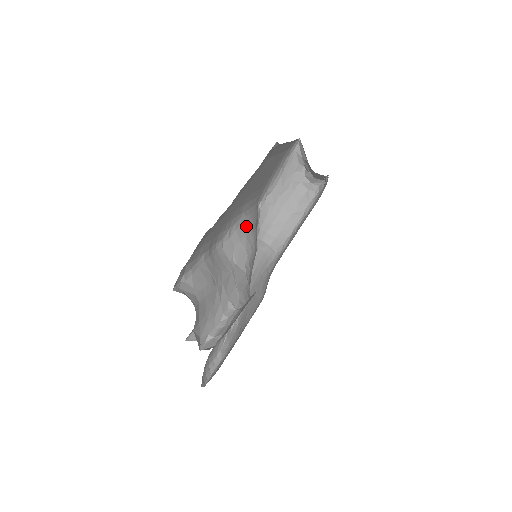
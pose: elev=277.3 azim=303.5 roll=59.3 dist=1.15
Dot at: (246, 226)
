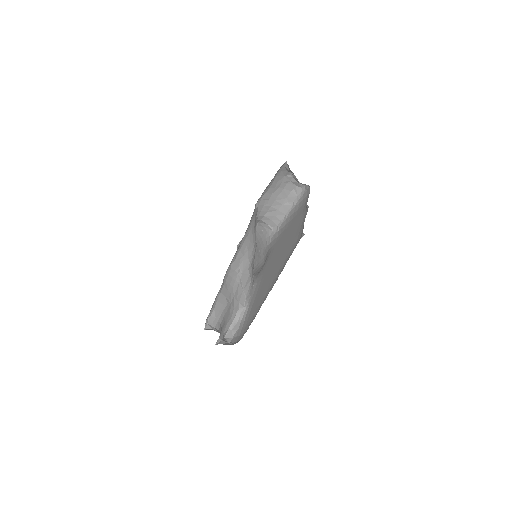
Dot at: (247, 241)
